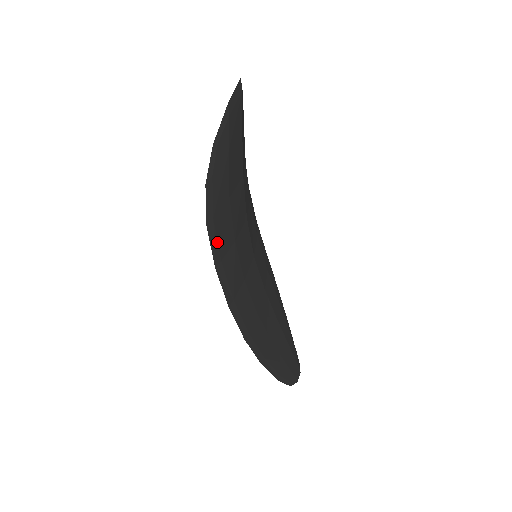
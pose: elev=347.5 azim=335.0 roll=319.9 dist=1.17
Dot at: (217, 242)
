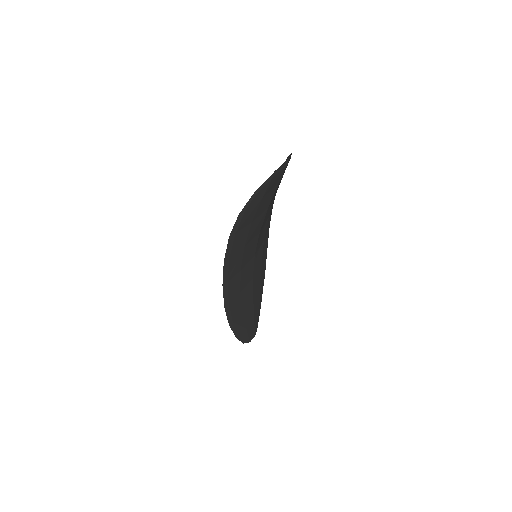
Dot at: (232, 247)
